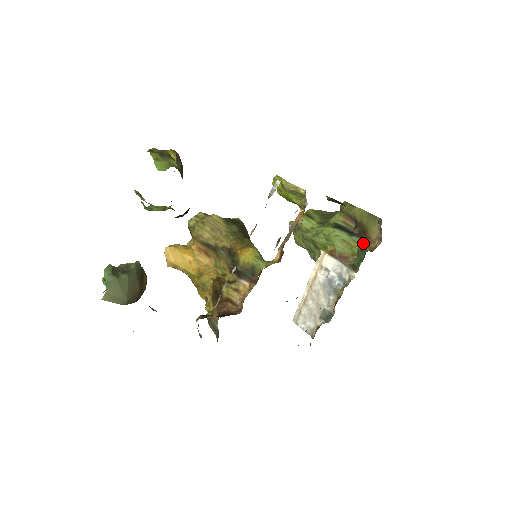
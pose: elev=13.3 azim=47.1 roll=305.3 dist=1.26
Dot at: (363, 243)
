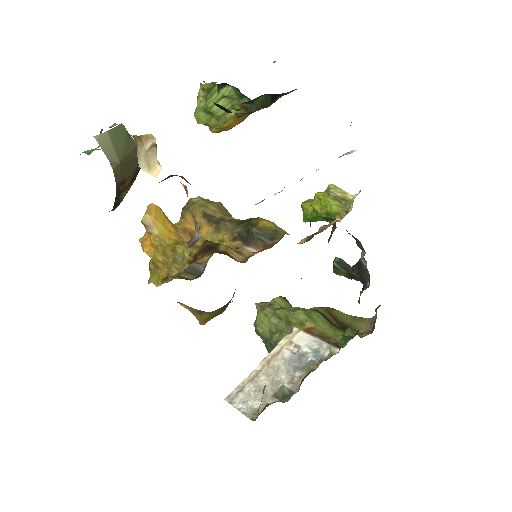
Dot at: occluded
